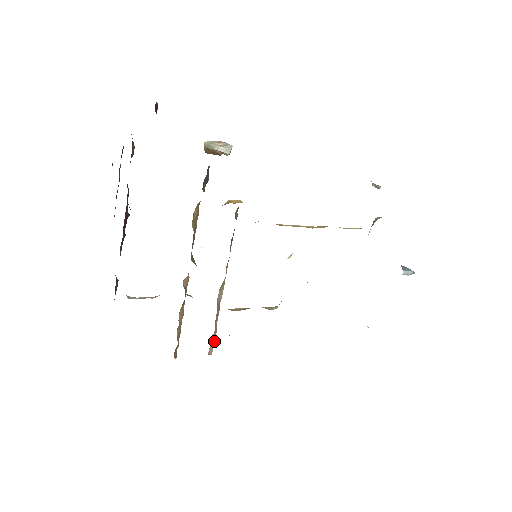
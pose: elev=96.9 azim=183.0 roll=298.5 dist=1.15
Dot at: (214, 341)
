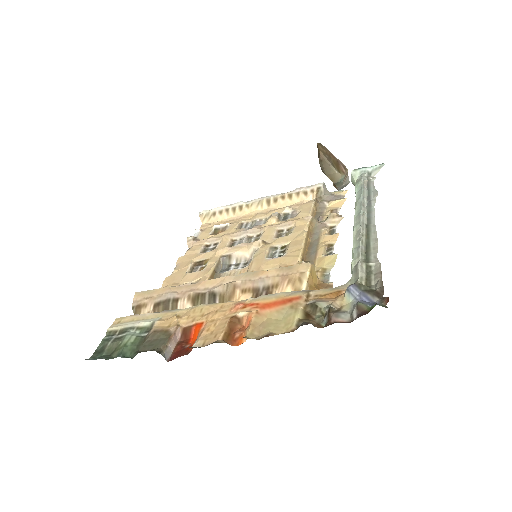
Dot at: (154, 292)
